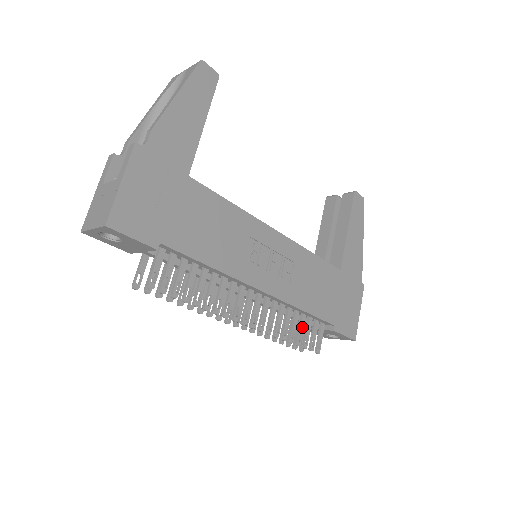
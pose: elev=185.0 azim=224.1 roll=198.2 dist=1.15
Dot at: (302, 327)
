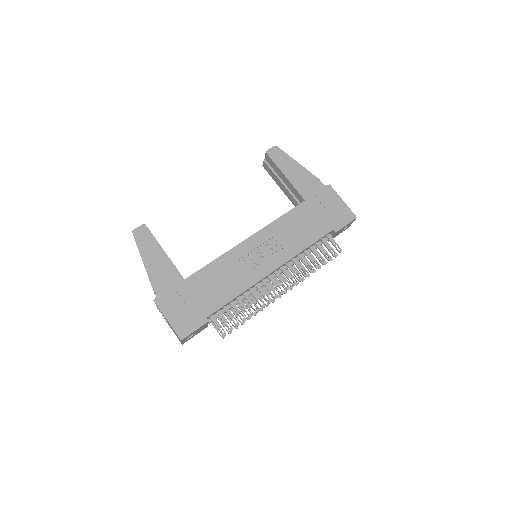
Dot at: (316, 253)
